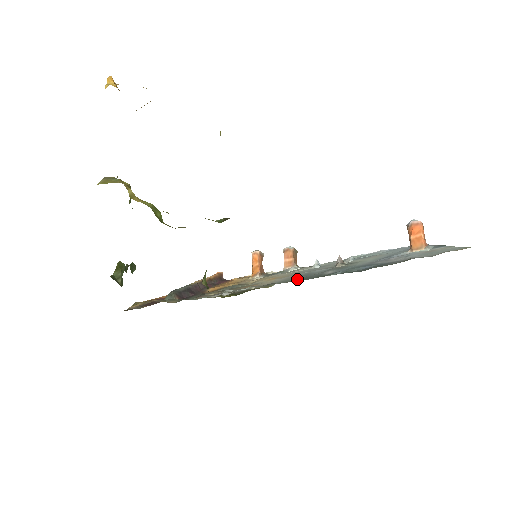
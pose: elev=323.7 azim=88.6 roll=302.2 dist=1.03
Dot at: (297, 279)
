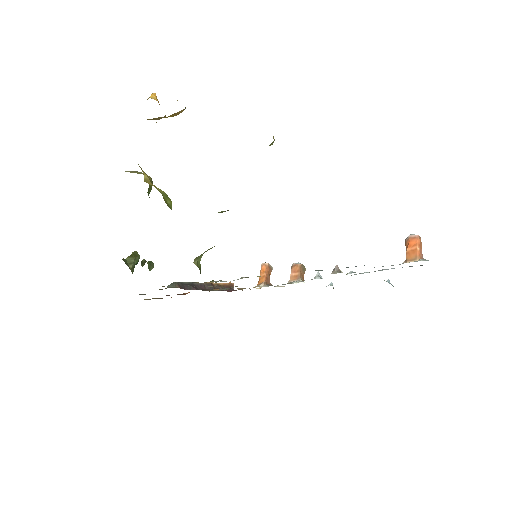
Dot at: occluded
